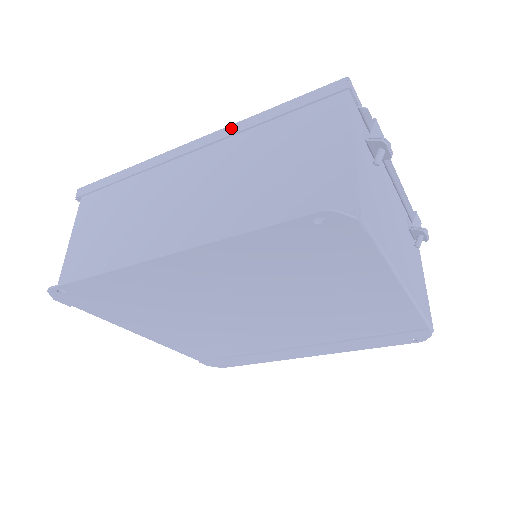
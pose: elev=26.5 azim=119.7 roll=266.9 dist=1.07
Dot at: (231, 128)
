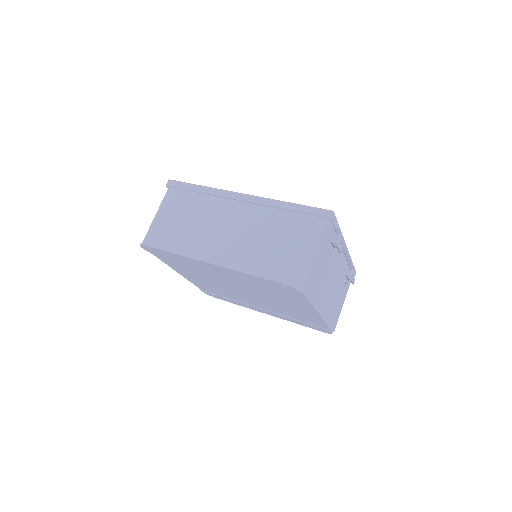
Dot at: (267, 201)
